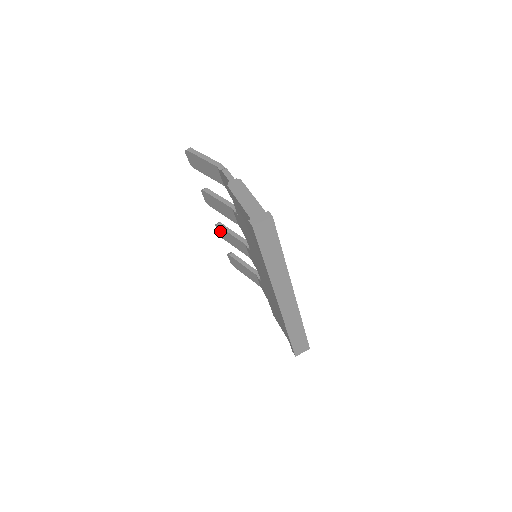
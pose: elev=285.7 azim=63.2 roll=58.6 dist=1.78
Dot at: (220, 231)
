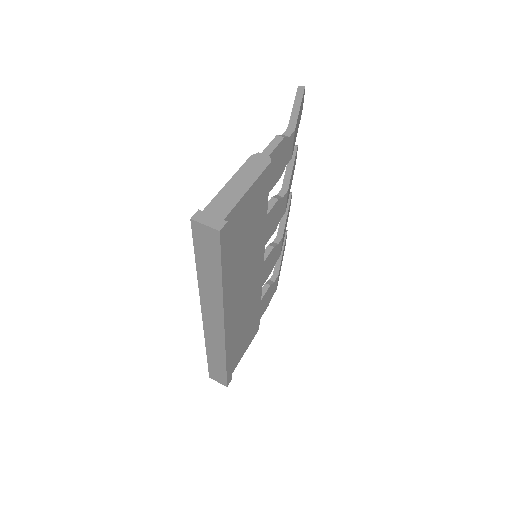
Dot at: occluded
